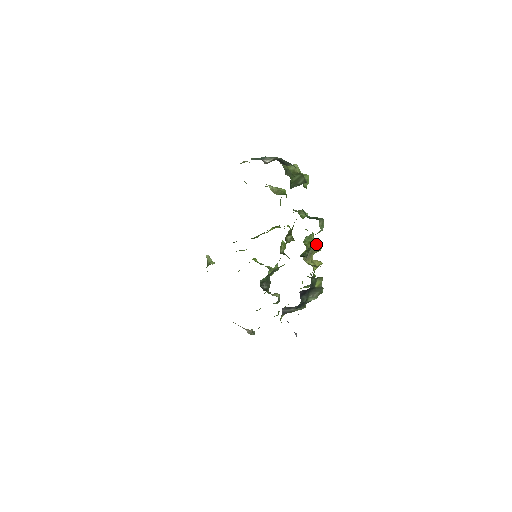
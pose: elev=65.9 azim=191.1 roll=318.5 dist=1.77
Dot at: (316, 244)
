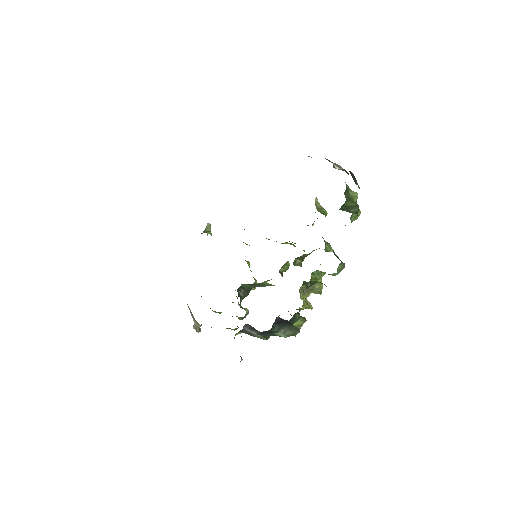
Dot at: (320, 285)
